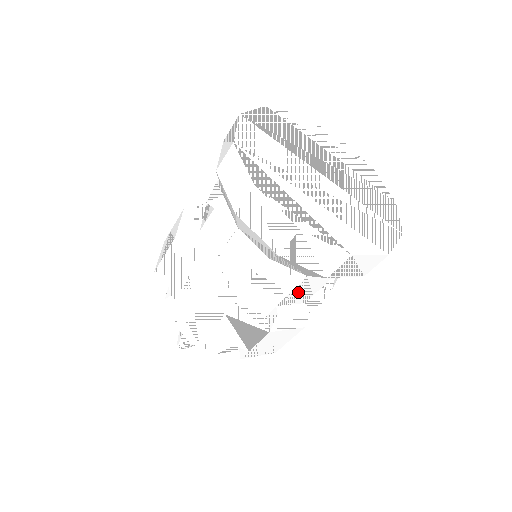
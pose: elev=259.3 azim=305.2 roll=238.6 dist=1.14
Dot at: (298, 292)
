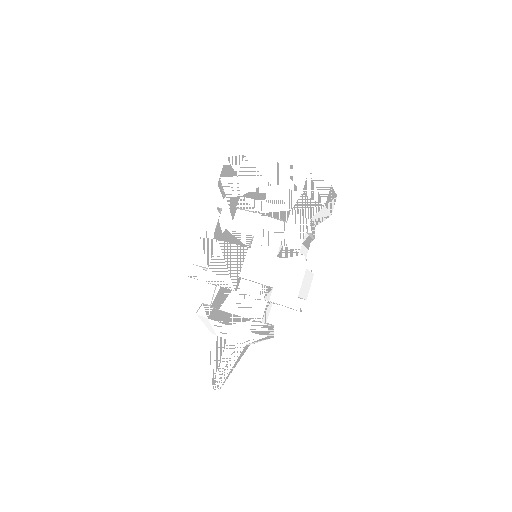
Dot at: (291, 233)
